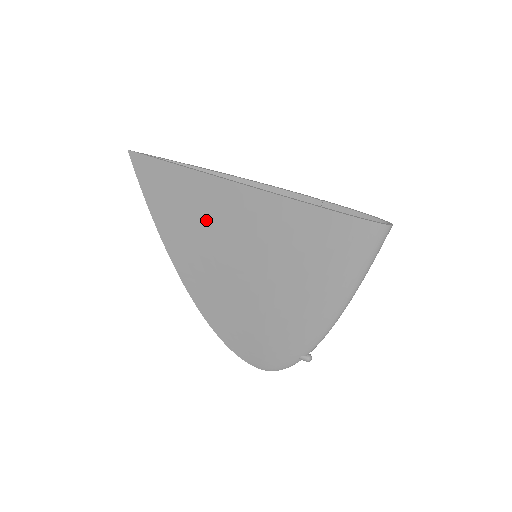
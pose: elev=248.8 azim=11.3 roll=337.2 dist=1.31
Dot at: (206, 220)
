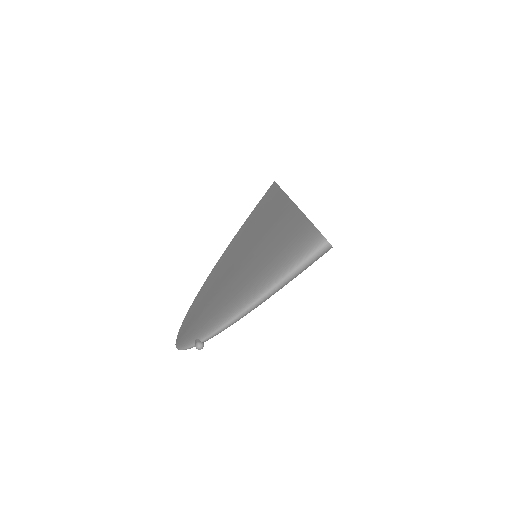
Dot at: (260, 222)
